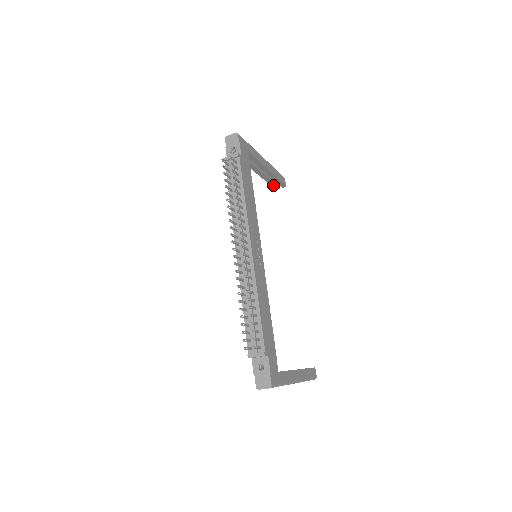
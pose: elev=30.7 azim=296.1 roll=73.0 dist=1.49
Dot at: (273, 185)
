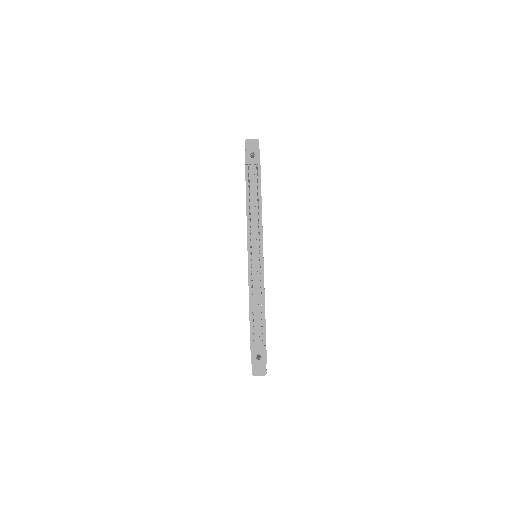
Dot at: occluded
